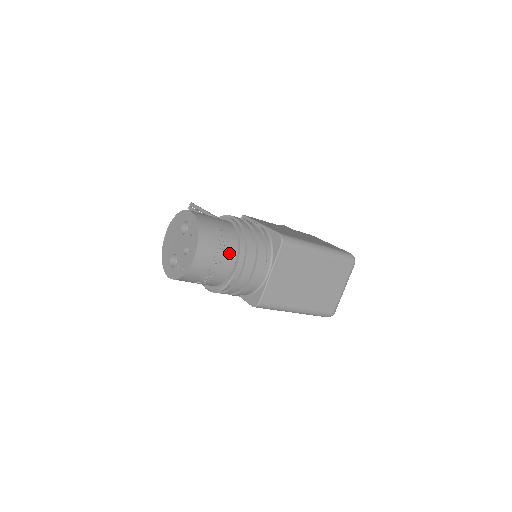
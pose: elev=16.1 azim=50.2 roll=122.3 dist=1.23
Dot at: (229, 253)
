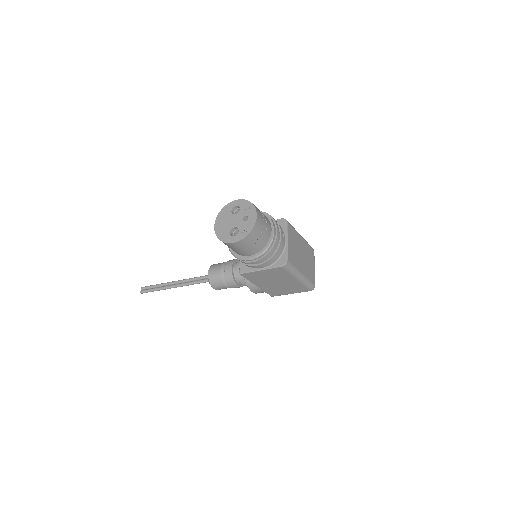
Dot at: (267, 221)
